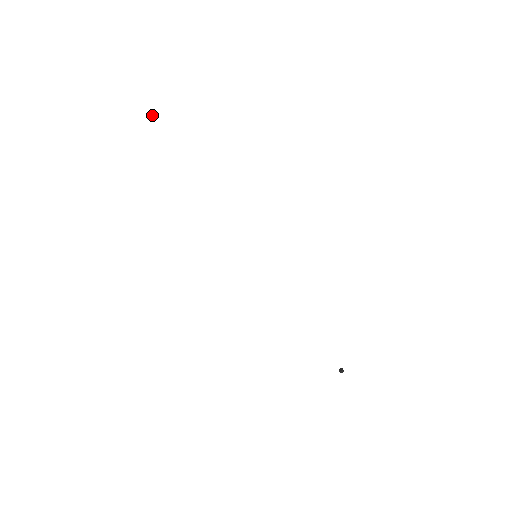
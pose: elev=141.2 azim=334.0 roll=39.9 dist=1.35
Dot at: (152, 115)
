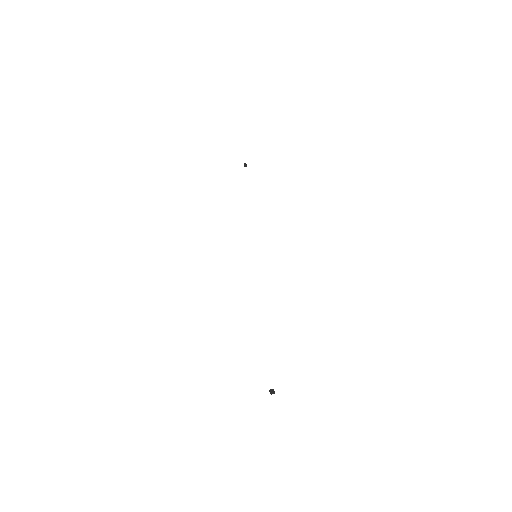
Dot at: (245, 164)
